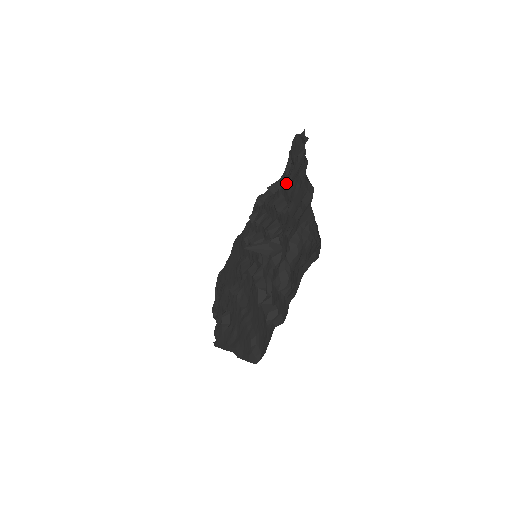
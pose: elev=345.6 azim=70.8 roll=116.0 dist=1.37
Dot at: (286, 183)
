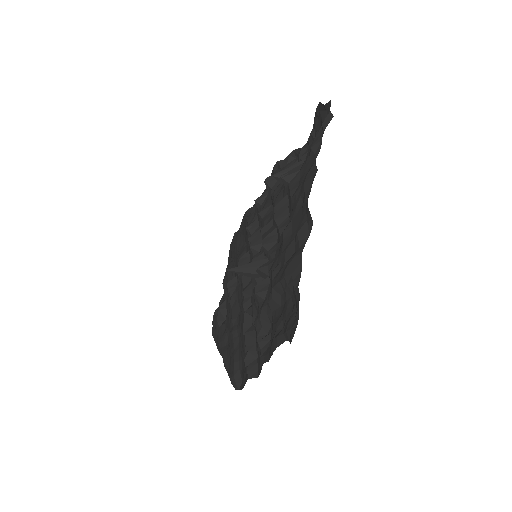
Dot at: (291, 185)
